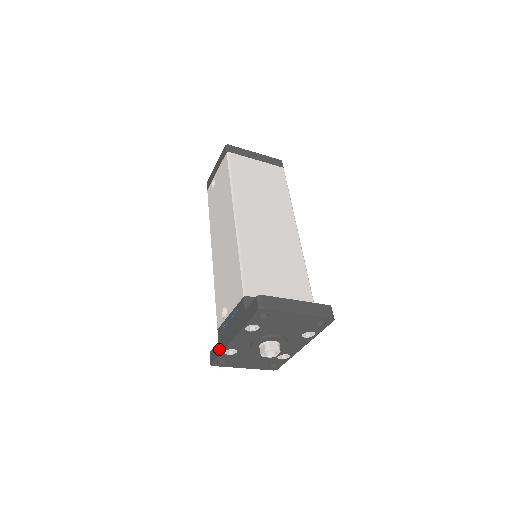
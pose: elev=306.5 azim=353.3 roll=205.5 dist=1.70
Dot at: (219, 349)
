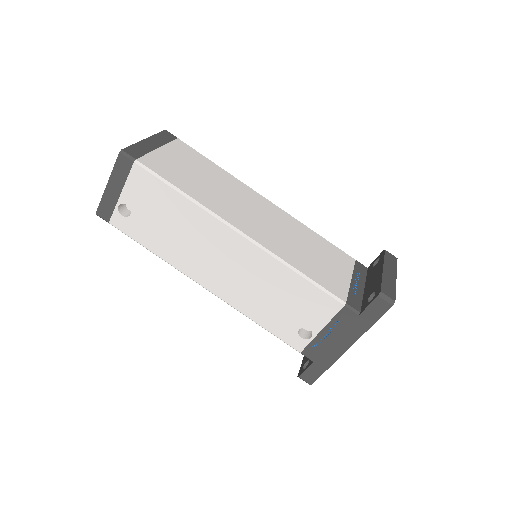
Dot at: (322, 367)
